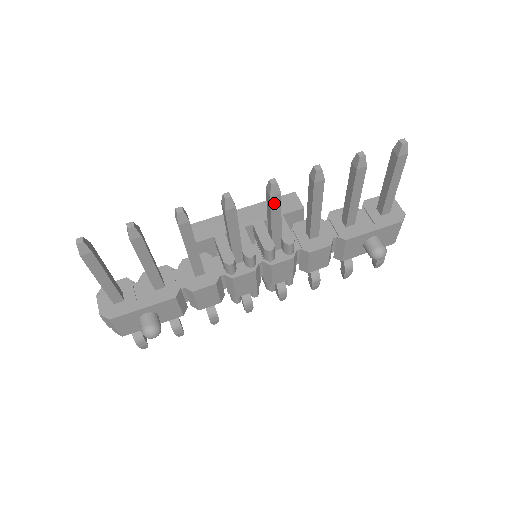
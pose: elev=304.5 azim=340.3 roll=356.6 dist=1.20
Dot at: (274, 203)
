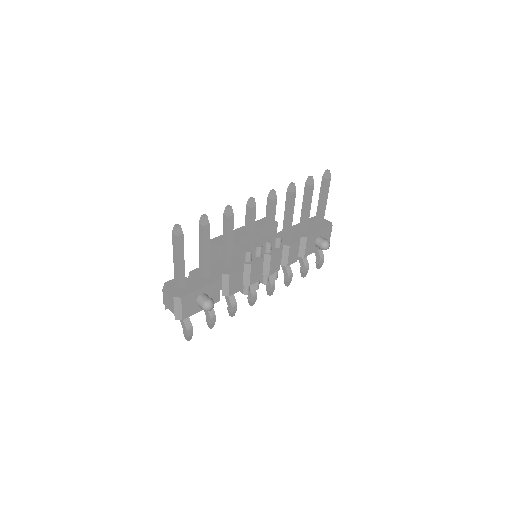
Dot at: (273, 206)
